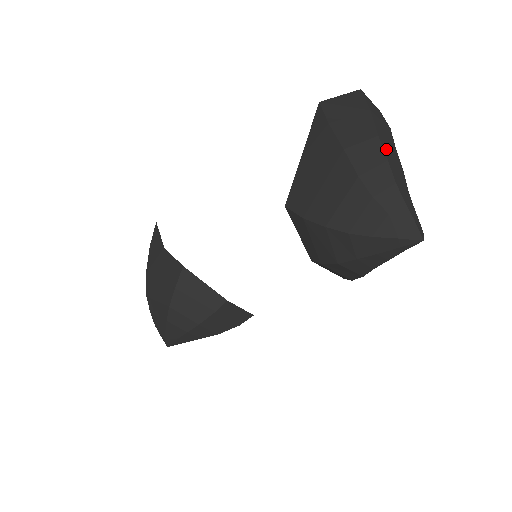
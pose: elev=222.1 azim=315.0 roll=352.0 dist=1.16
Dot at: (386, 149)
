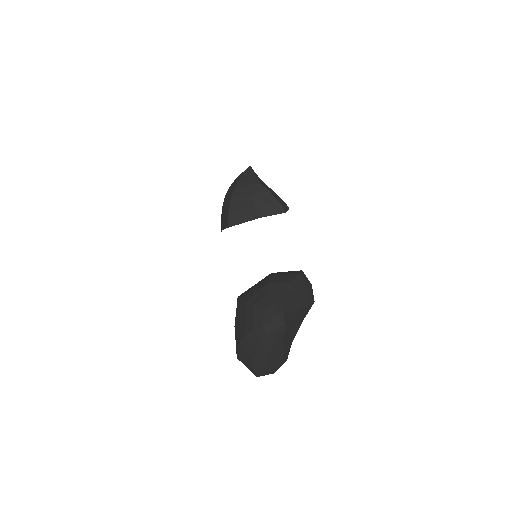
Dot at: occluded
